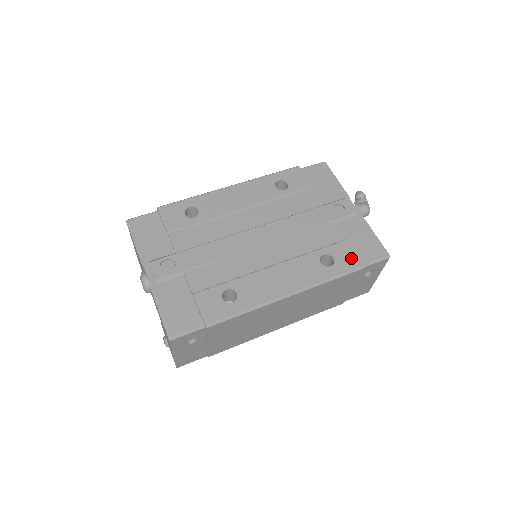
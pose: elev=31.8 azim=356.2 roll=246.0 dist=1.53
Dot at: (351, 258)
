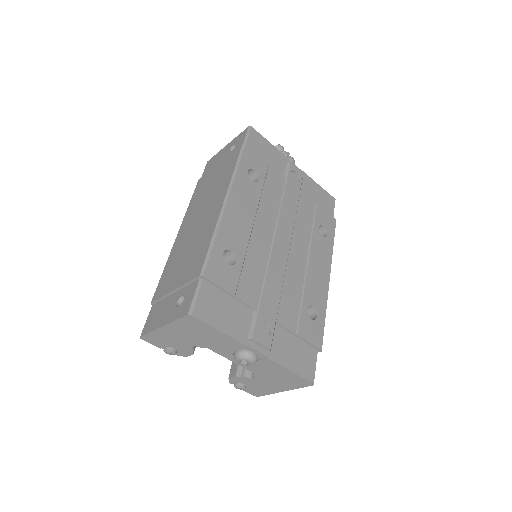
Dot at: (329, 218)
